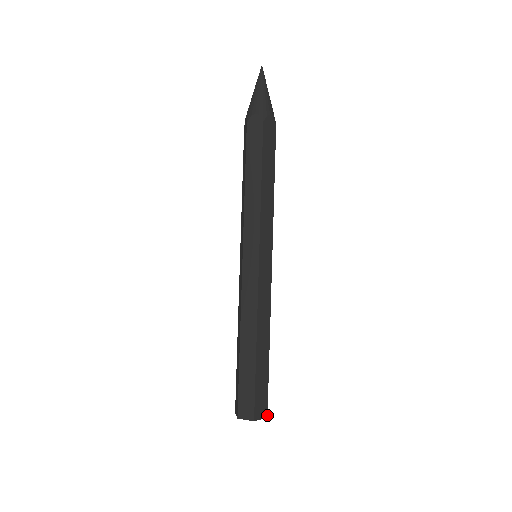
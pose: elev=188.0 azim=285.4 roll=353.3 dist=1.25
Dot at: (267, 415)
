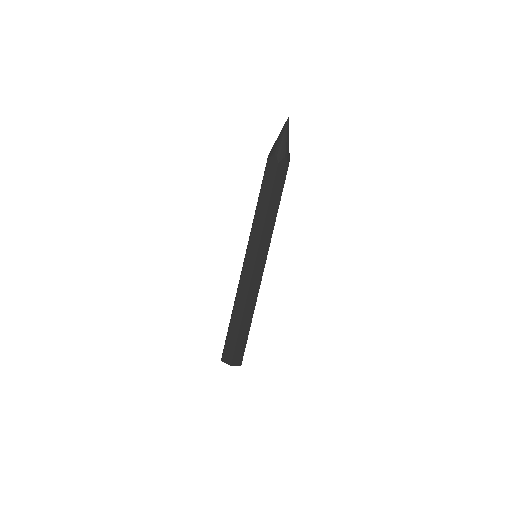
Dot at: occluded
